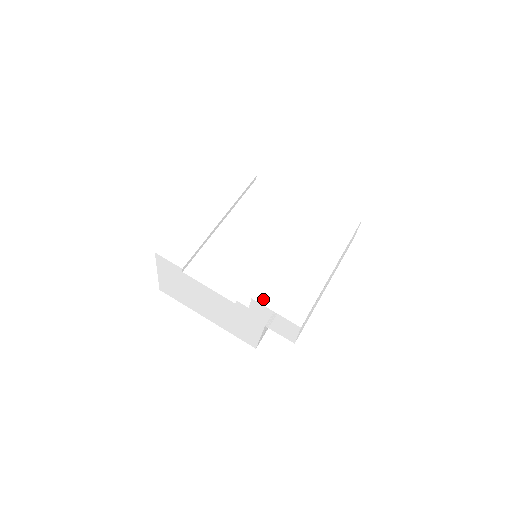
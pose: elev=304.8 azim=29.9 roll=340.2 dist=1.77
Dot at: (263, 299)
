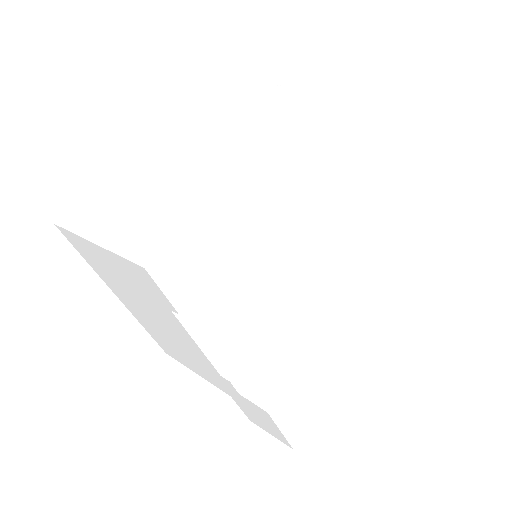
Dot at: (278, 412)
